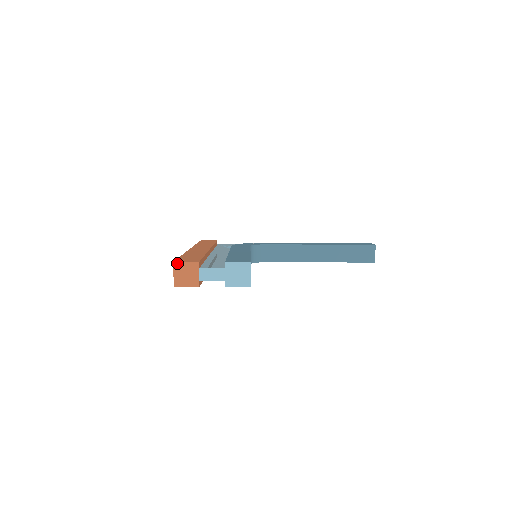
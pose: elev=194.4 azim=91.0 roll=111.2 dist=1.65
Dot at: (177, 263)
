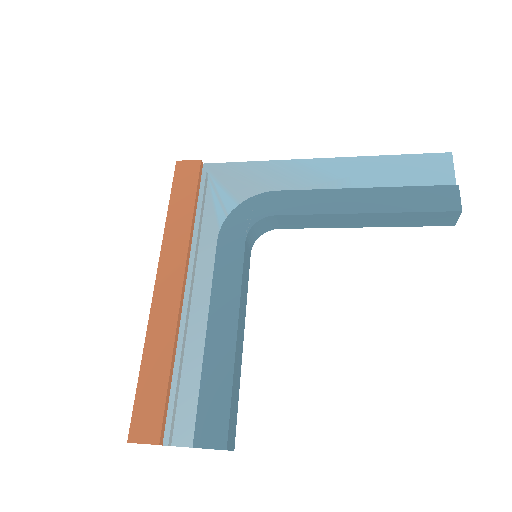
Dot at: occluded
